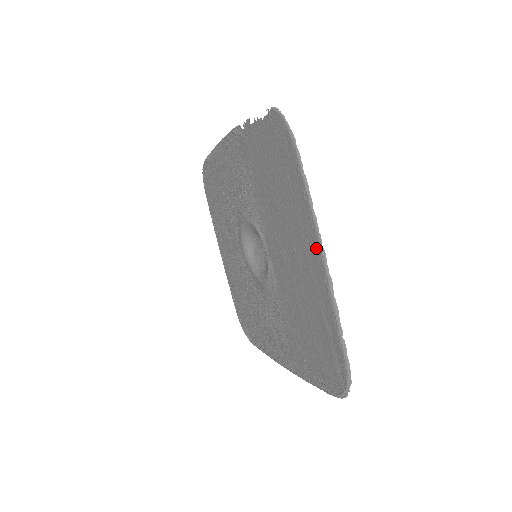
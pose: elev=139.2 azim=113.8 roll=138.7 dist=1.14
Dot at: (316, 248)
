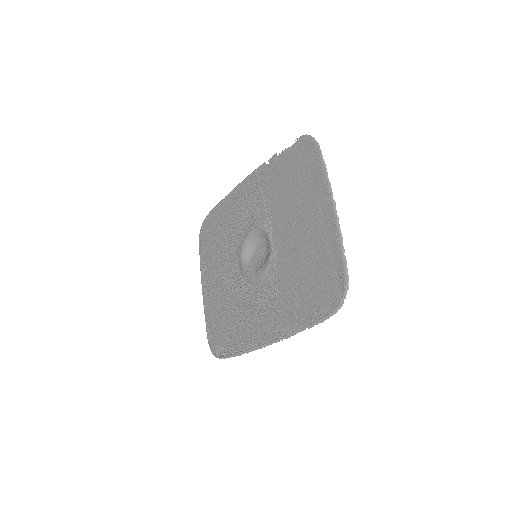
Dot at: (328, 202)
